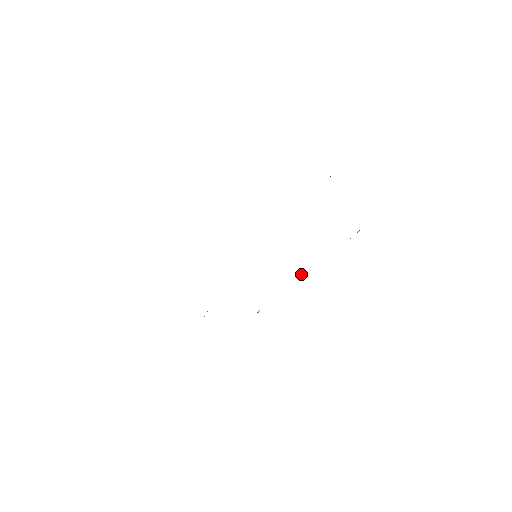
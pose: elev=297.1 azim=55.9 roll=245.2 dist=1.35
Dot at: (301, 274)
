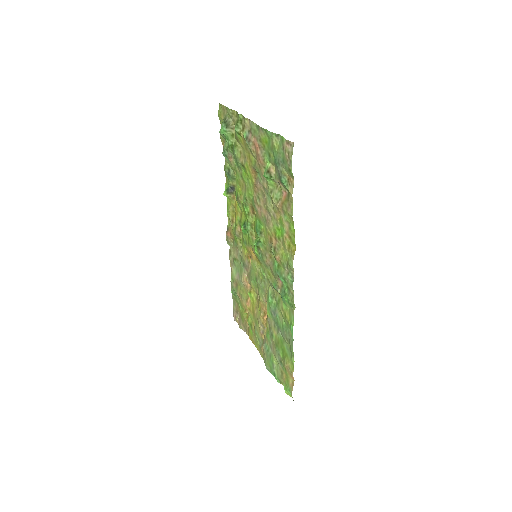
Dot at: occluded
